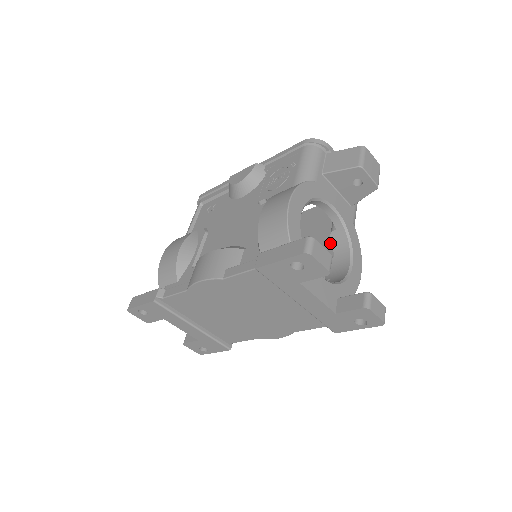
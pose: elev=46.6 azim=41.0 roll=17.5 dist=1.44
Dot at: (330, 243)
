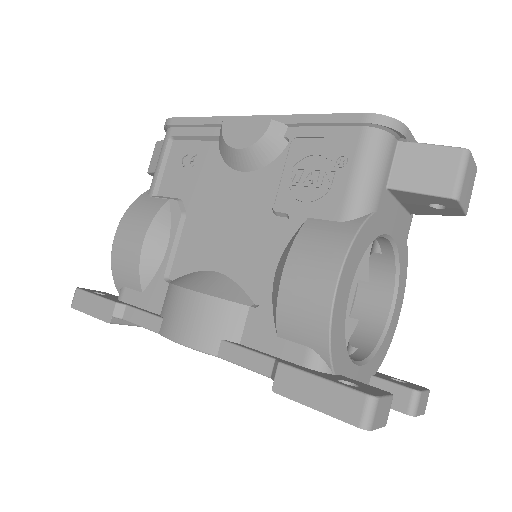
Dot at: (365, 254)
